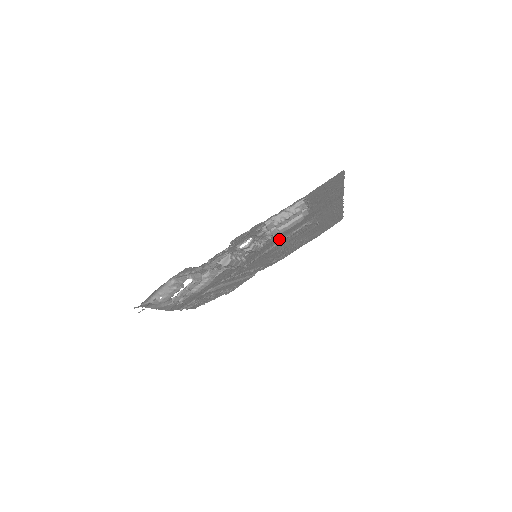
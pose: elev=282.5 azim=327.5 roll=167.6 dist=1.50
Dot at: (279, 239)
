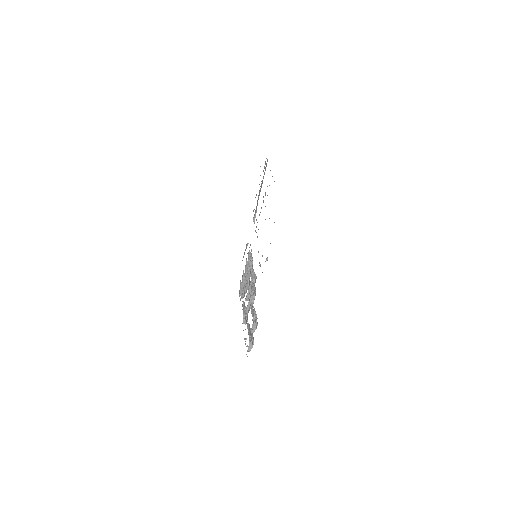
Dot at: occluded
